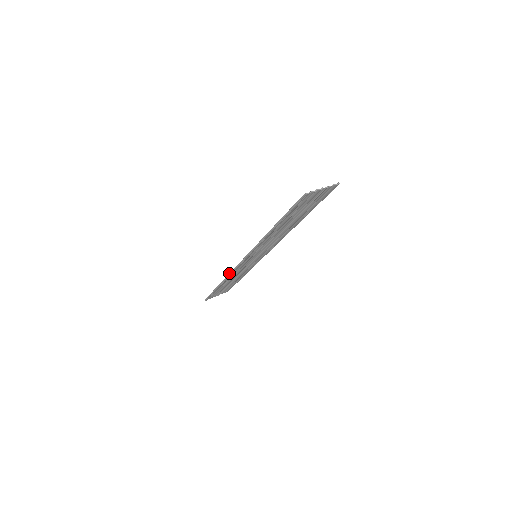
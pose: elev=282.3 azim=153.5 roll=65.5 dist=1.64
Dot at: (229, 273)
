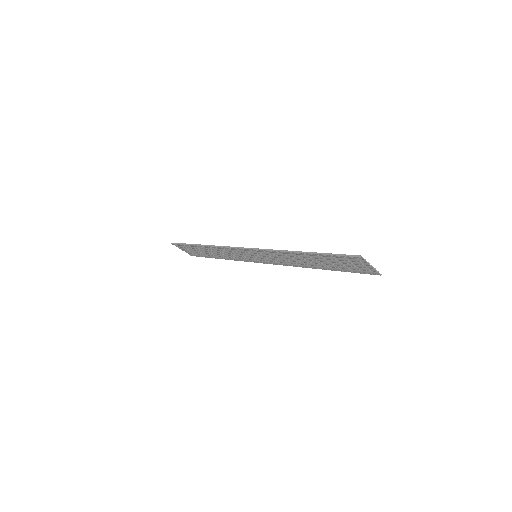
Dot at: occluded
